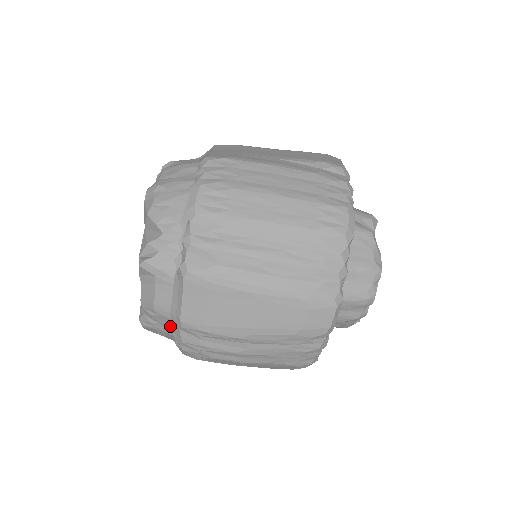
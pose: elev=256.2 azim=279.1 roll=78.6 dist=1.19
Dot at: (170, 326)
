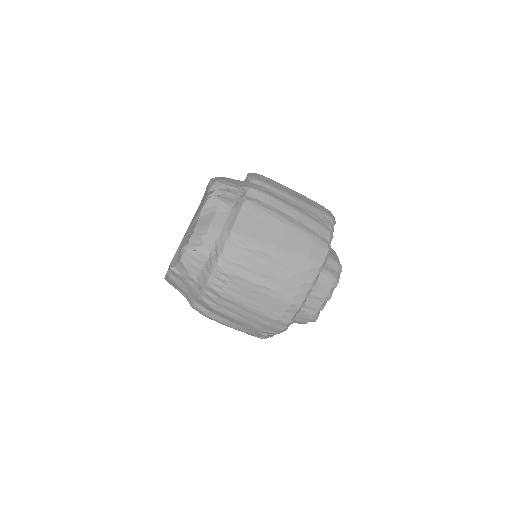
Dot at: (213, 246)
